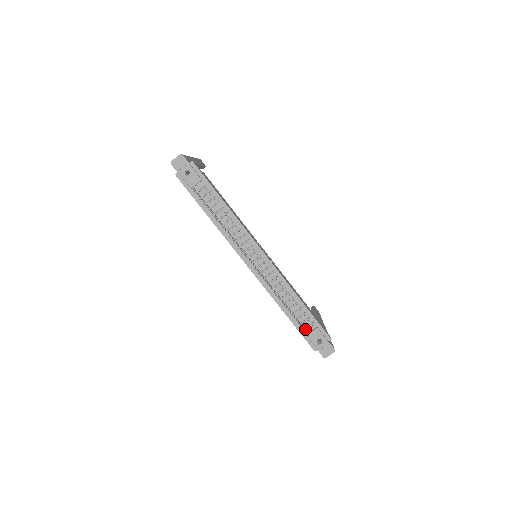
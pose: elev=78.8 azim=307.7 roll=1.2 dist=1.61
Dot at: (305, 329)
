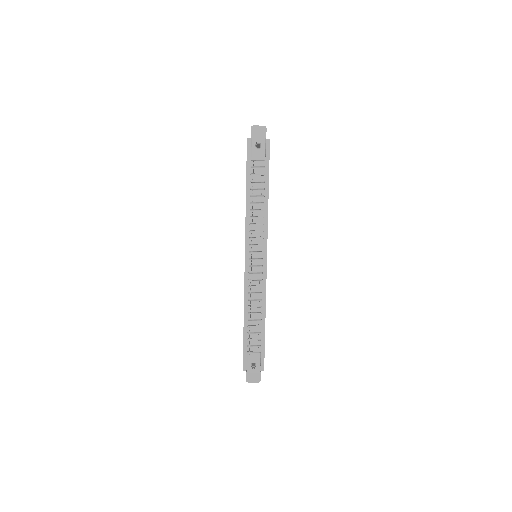
Dot at: (250, 346)
